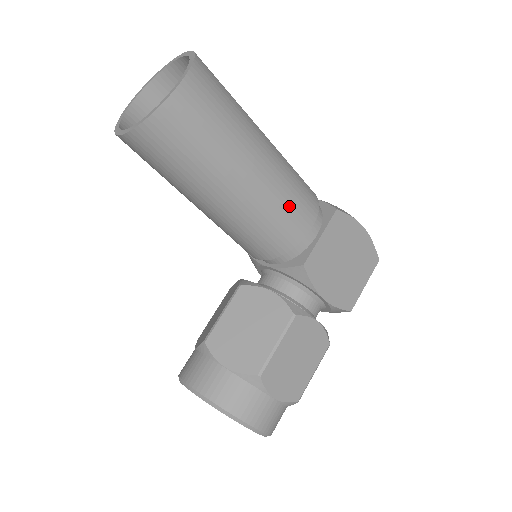
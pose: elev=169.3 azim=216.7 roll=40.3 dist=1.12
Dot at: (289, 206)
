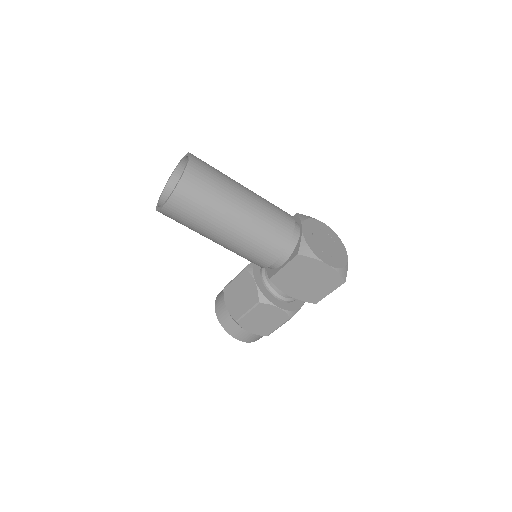
Dot at: (254, 252)
